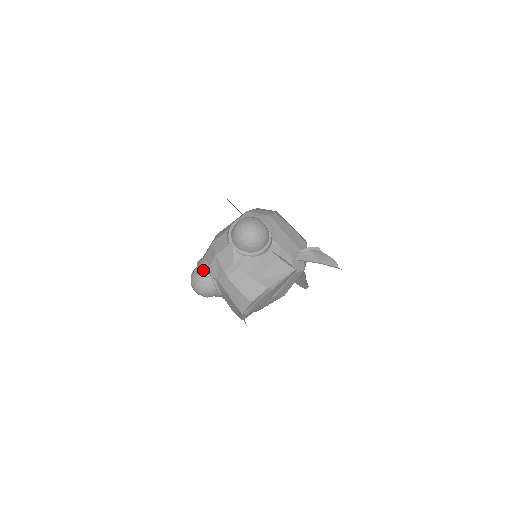
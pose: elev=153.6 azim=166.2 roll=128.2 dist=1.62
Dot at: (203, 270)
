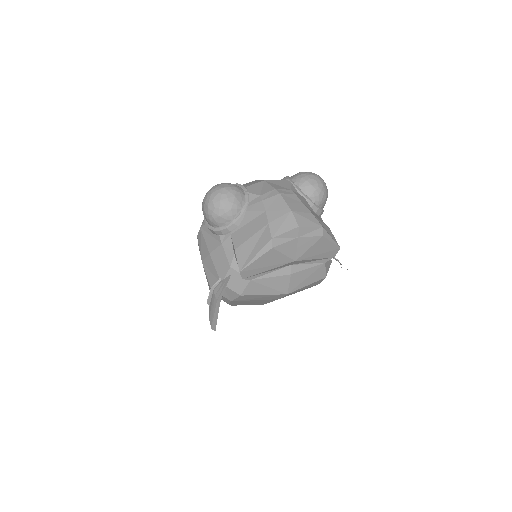
Dot at: (238, 185)
